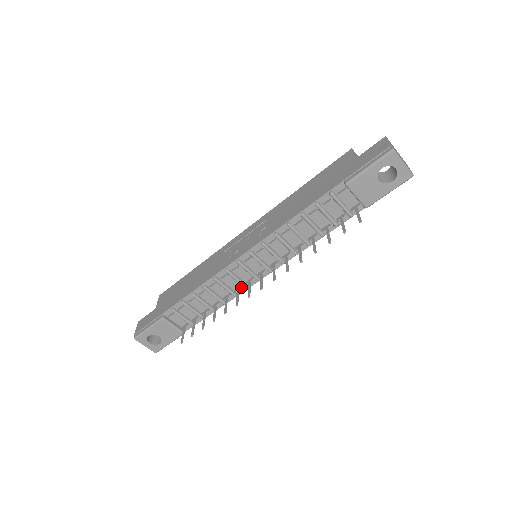
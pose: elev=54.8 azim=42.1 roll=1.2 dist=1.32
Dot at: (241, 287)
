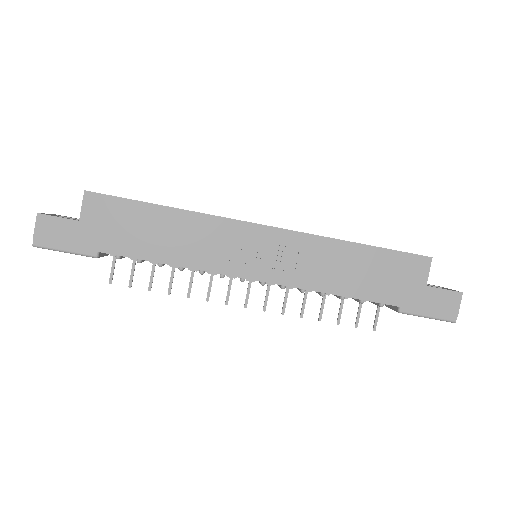
Dot at: occluded
